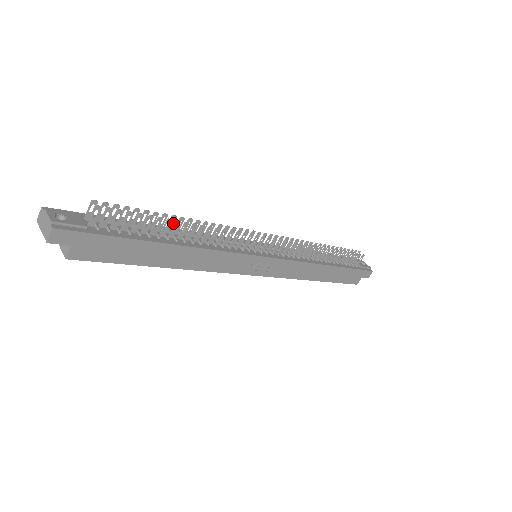
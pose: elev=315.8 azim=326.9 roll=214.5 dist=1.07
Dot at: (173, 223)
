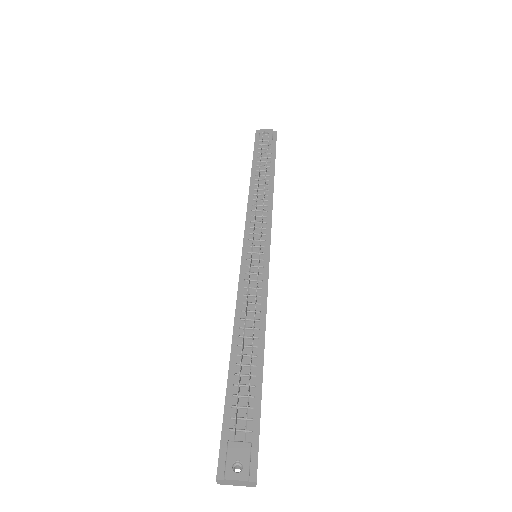
Dot at: (243, 343)
